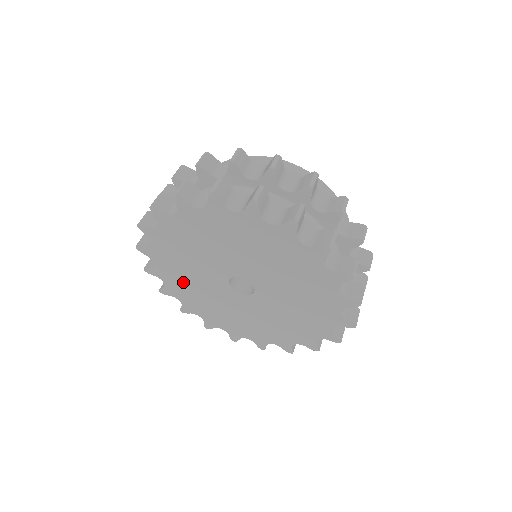
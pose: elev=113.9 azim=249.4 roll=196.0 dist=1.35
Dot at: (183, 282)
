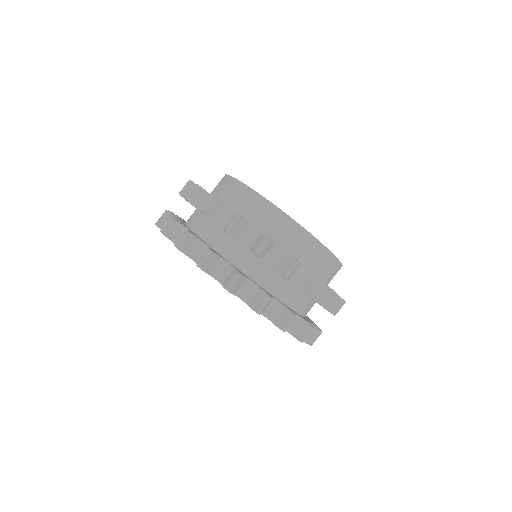
Dot at: occluded
